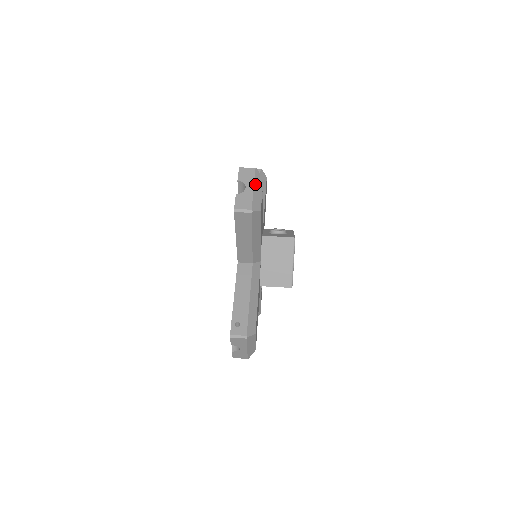
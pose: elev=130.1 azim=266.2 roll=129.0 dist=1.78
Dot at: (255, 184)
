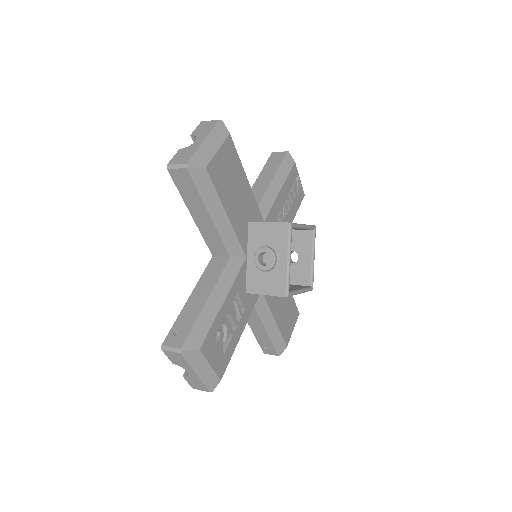
Dot at: occluded
